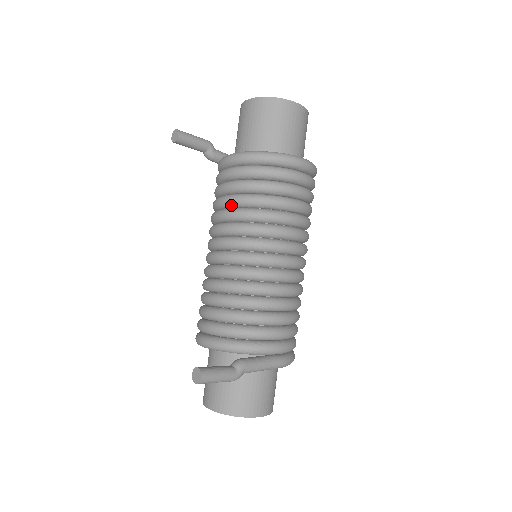
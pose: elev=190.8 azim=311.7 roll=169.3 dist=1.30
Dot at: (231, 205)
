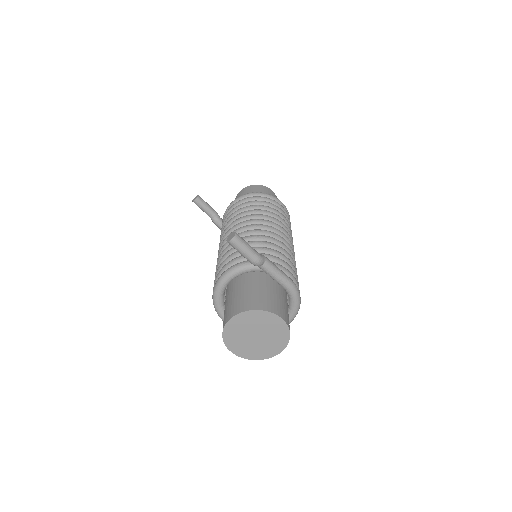
Dot at: (238, 213)
